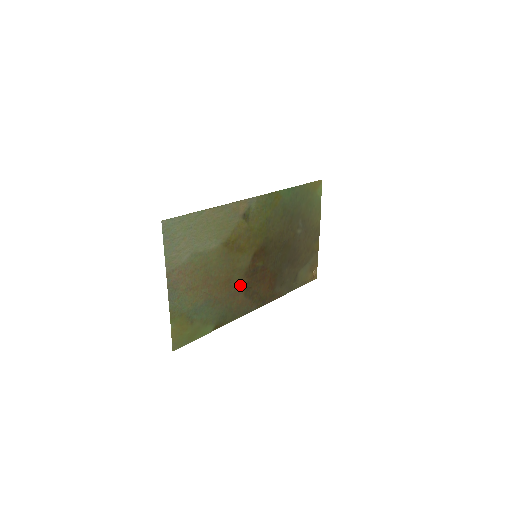
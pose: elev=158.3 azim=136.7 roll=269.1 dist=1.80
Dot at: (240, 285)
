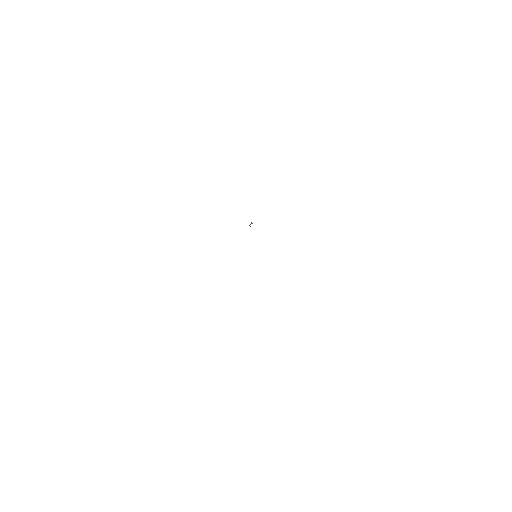
Dot at: occluded
